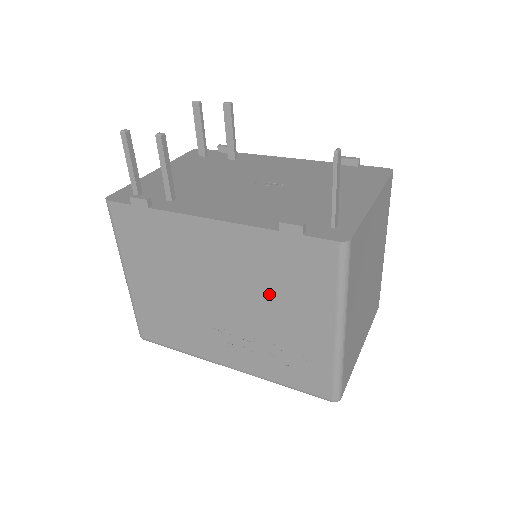
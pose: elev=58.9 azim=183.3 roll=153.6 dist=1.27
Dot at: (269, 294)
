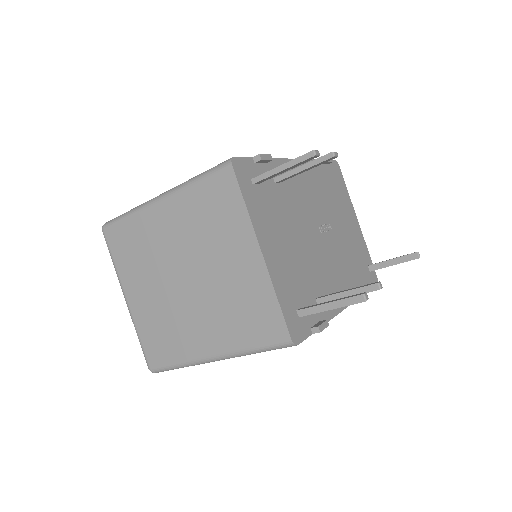
Dot at: occluded
